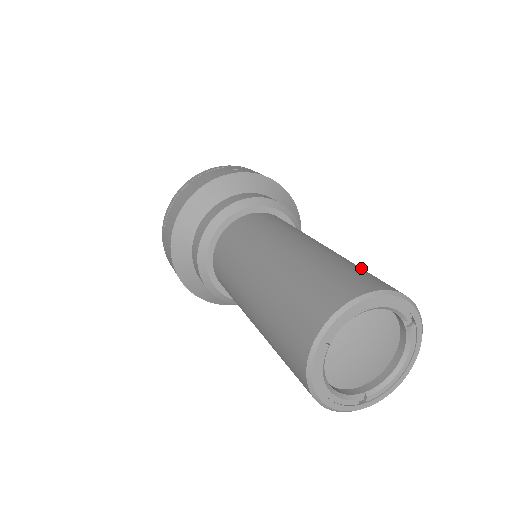
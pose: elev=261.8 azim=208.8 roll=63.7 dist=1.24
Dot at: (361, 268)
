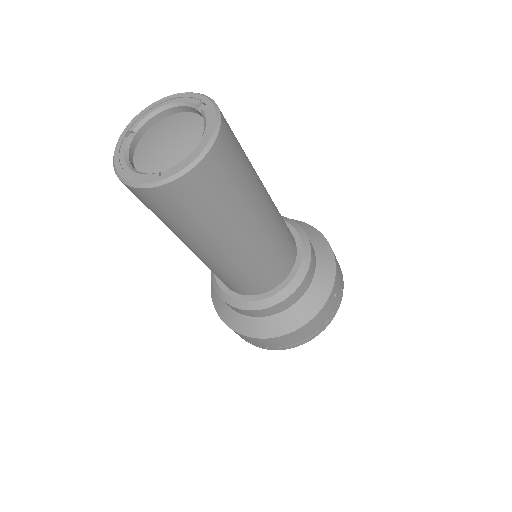
Dot at: occluded
